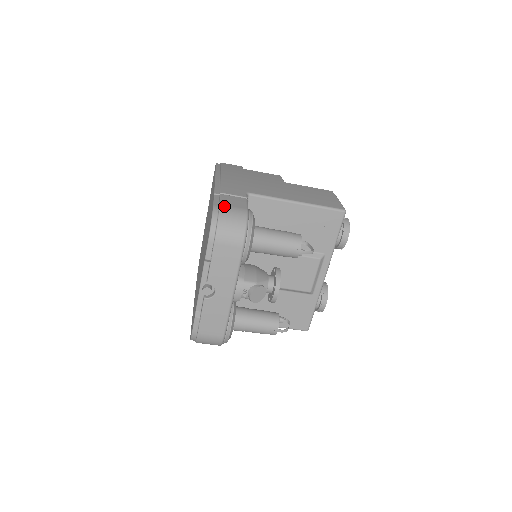
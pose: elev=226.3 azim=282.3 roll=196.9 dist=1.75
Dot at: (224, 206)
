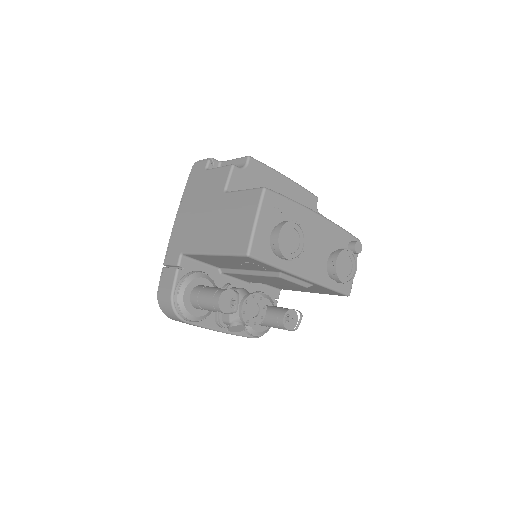
Dot at: (160, 293)
